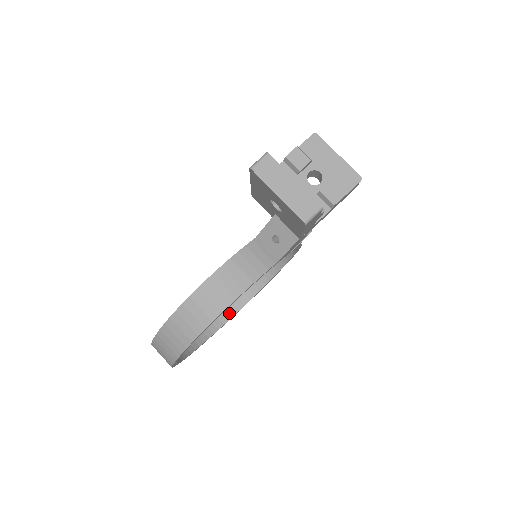
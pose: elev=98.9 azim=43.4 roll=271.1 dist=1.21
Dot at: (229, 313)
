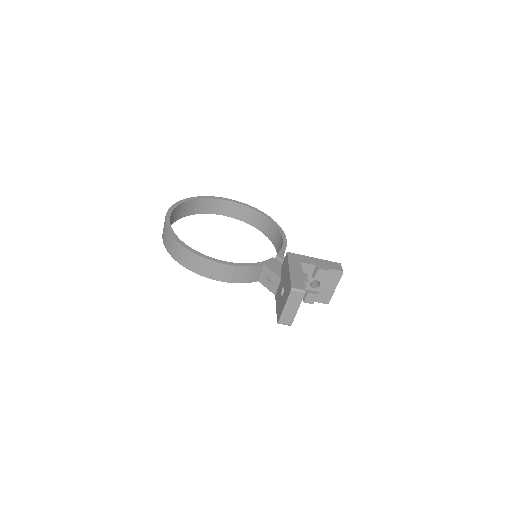
Dot at: (217, 211)
